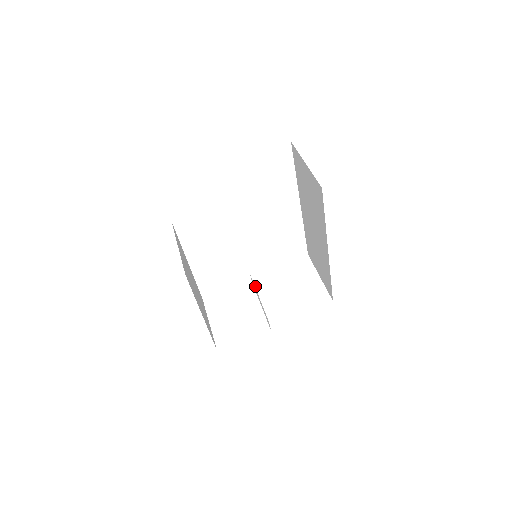
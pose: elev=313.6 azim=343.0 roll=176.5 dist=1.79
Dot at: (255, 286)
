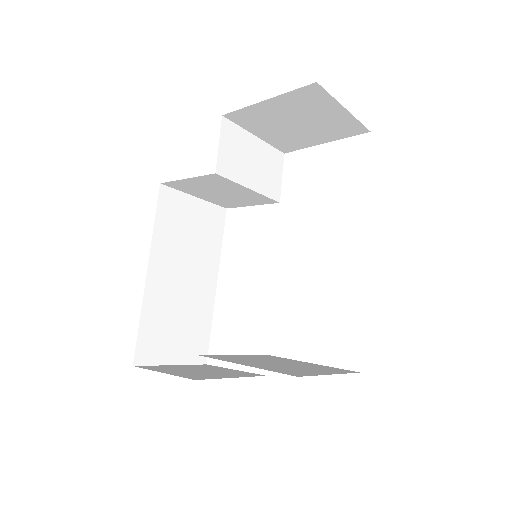
Dot at: (253, 355)
